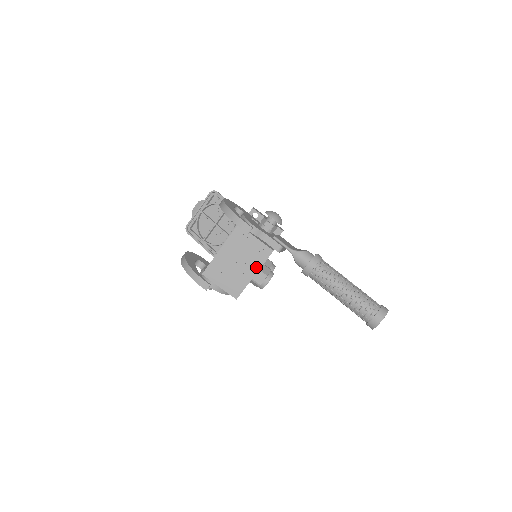
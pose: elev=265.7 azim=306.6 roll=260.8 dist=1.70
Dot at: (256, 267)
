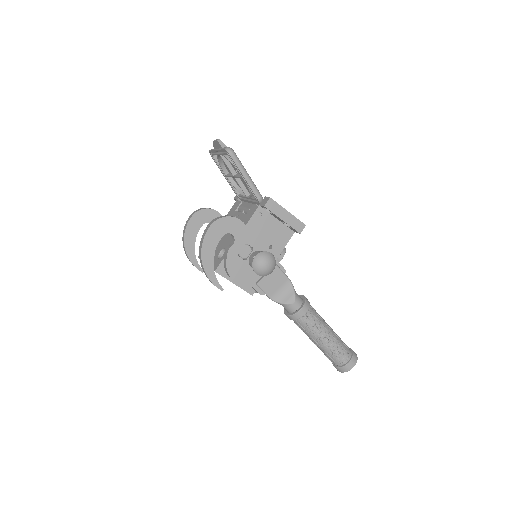
Dot at: occluded
